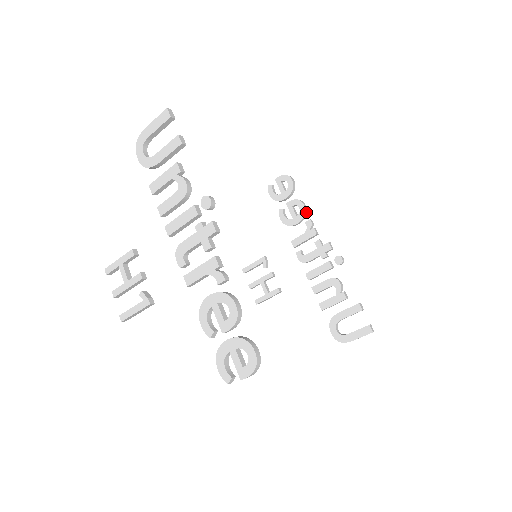
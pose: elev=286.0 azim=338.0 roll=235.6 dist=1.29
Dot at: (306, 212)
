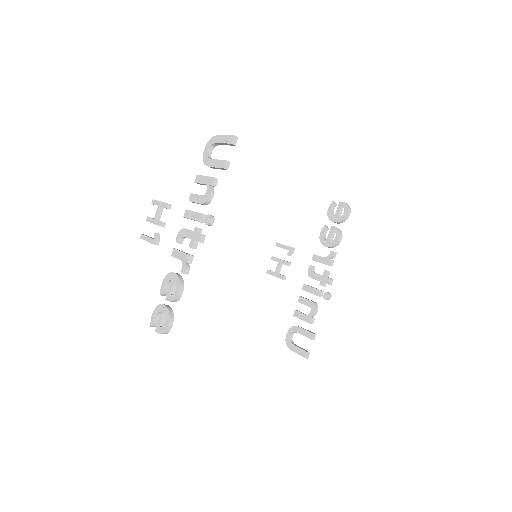
Dot at: (338, 244)
